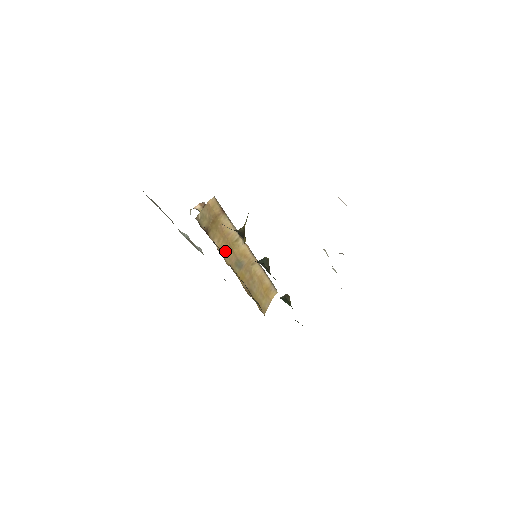
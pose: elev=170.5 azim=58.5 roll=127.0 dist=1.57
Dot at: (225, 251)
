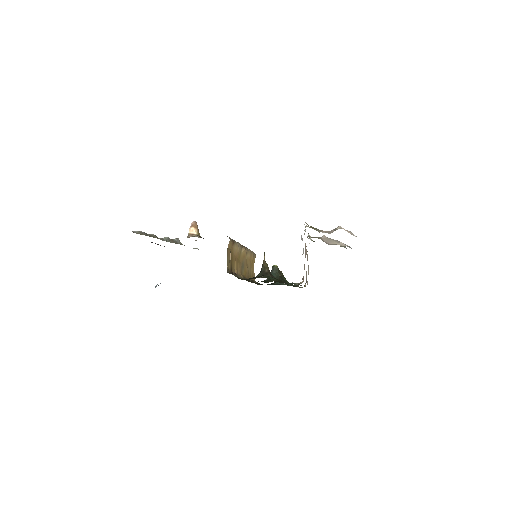
Dot at: (238, 269)
